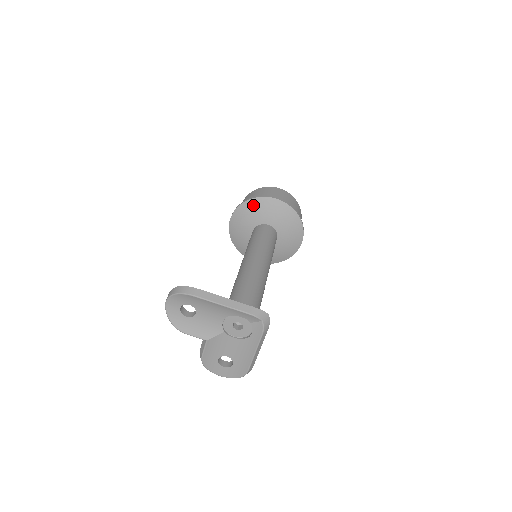
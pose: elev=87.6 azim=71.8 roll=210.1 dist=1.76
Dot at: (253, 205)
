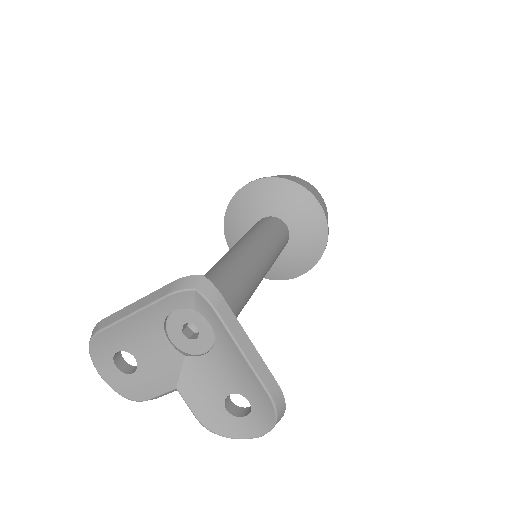
Dot at: (232, 214)
